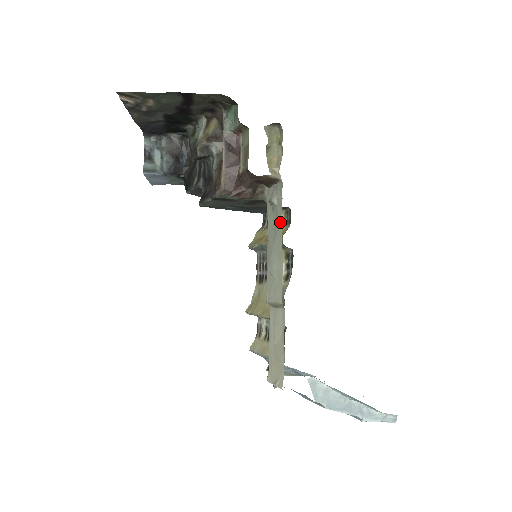
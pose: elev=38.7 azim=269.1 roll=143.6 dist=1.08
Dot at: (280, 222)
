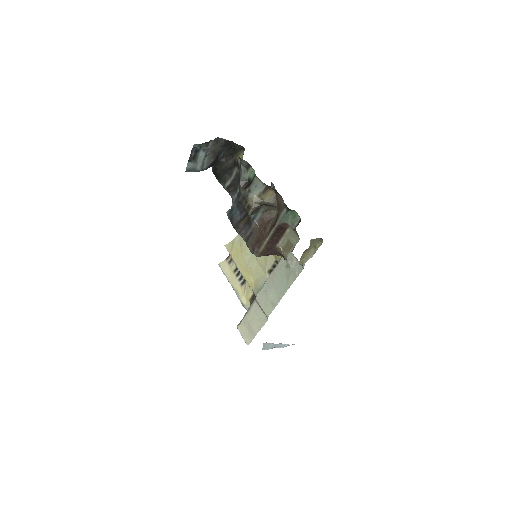
Dot at: (289, 285)
